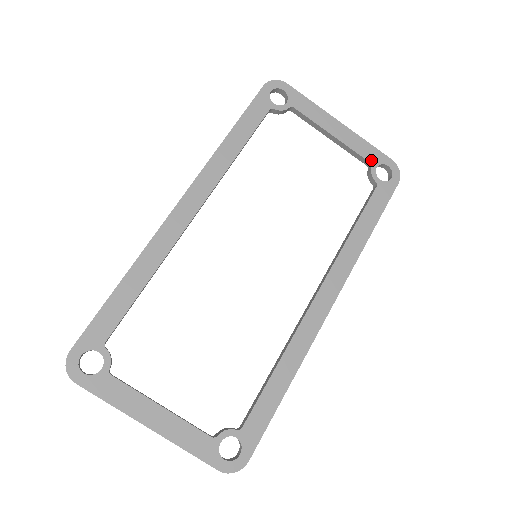
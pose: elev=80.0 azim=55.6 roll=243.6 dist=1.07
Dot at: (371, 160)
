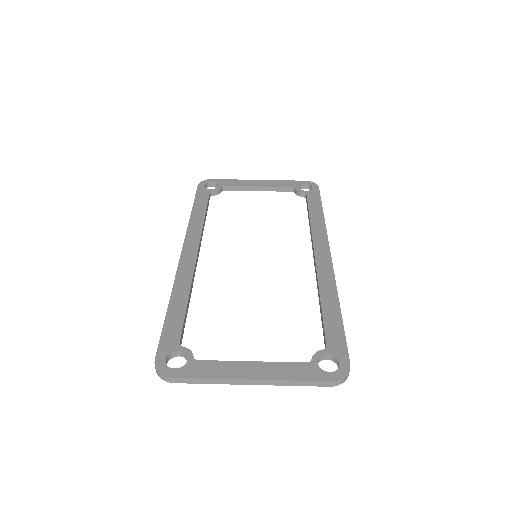
Dot at: (292, 186)
